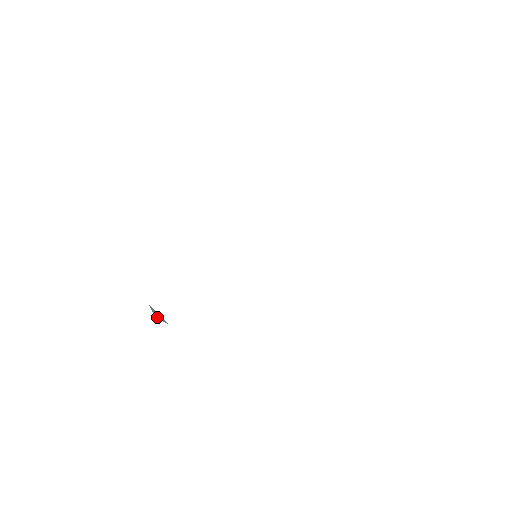
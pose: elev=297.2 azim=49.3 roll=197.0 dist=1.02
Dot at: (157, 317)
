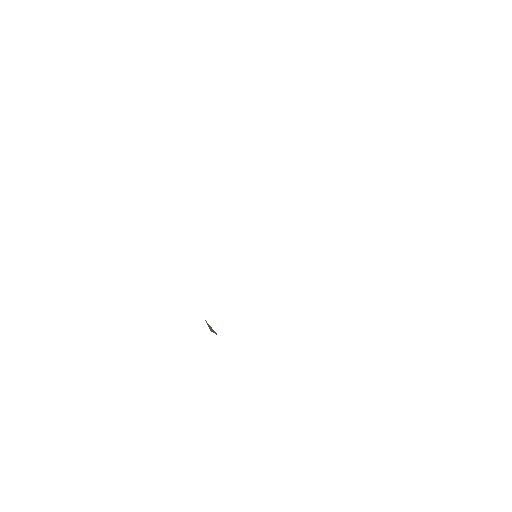
Dot at: (211, 331)
